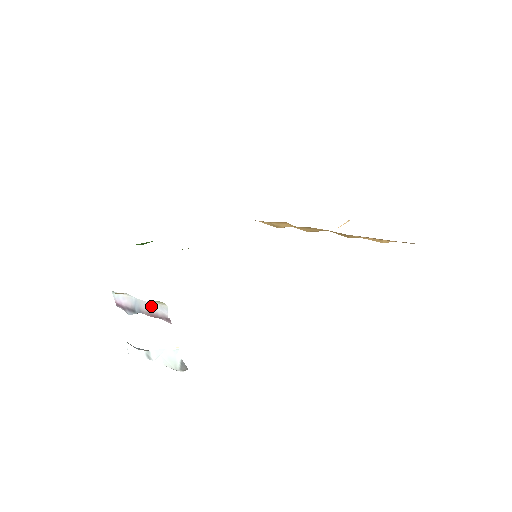
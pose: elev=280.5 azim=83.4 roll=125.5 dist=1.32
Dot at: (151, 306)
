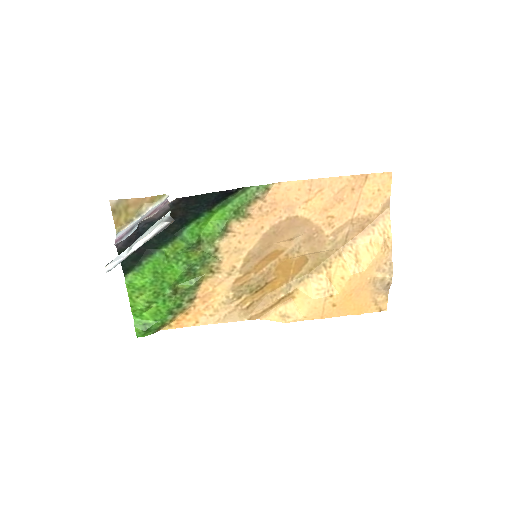
Dot at: (153, 209)
